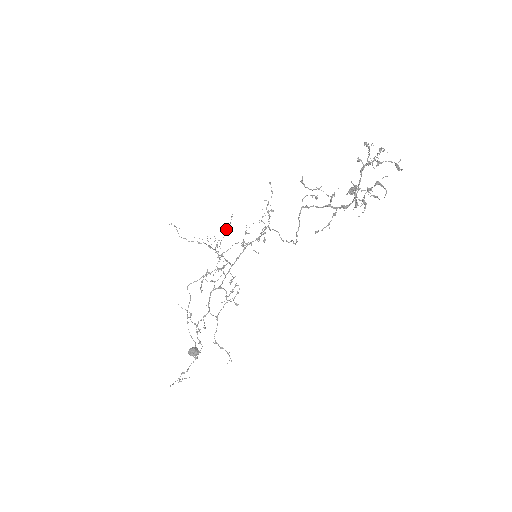
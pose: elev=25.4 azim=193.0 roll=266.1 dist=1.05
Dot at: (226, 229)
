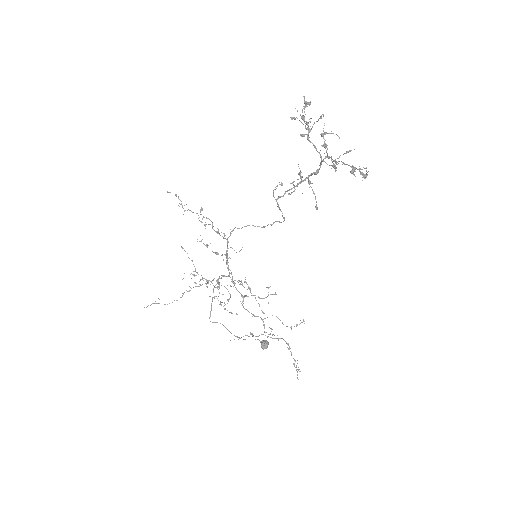
Dot at: occluded
